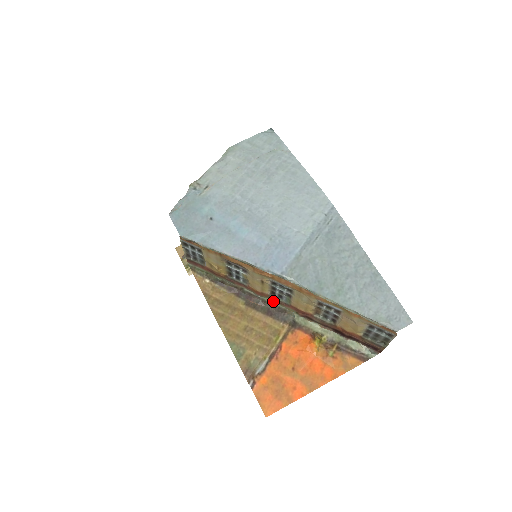
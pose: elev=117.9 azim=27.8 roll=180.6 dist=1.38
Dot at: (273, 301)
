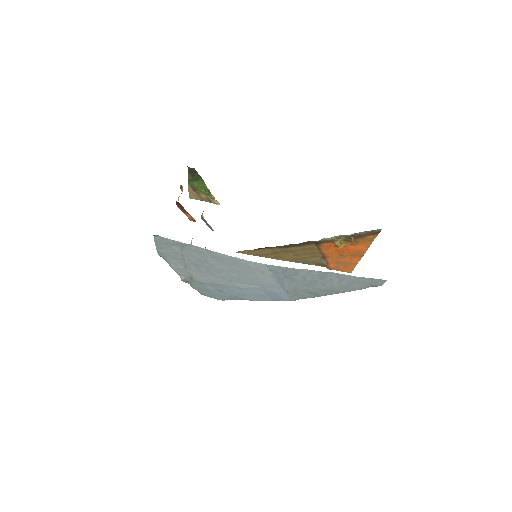
Dot at: occluded
